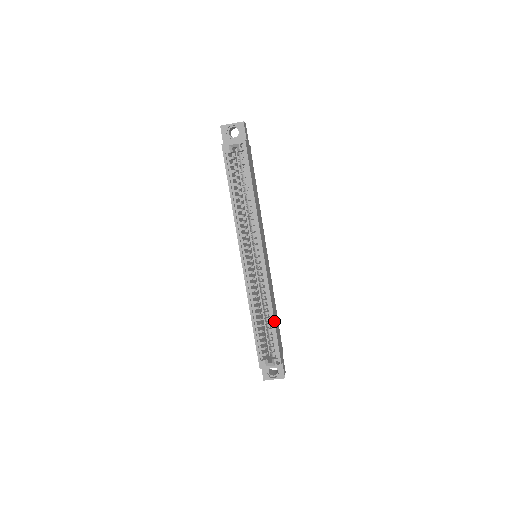
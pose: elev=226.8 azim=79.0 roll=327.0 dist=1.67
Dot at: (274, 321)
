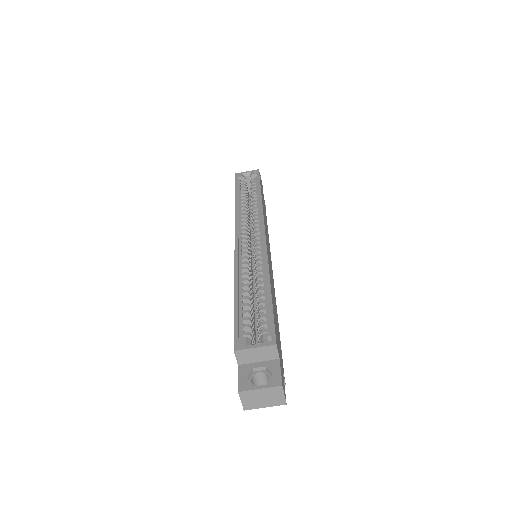
Dot at: (270, 286)
